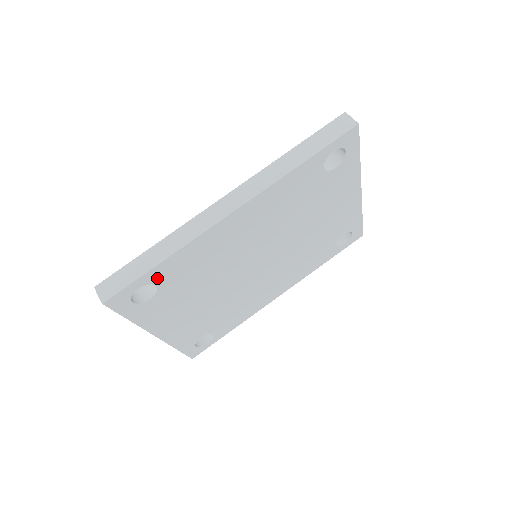
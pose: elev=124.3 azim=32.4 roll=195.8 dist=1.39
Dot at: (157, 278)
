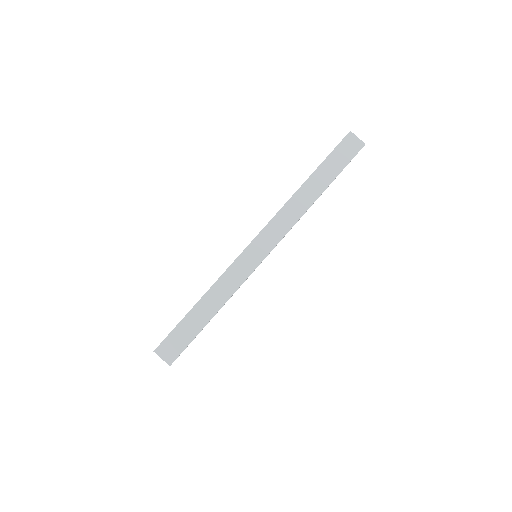
Dot at: occluded
